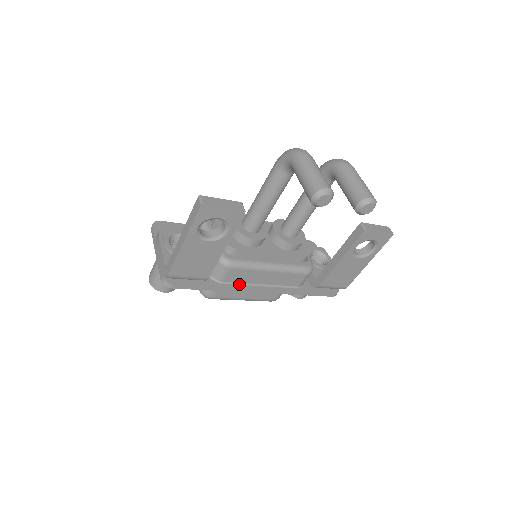
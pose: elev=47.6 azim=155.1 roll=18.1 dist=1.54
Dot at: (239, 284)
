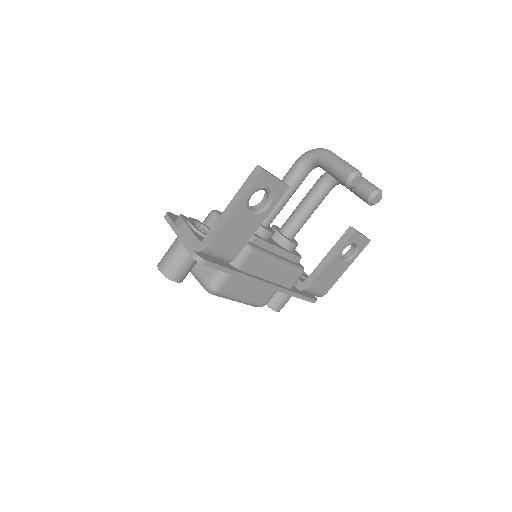
Dot at: (251, 274)
